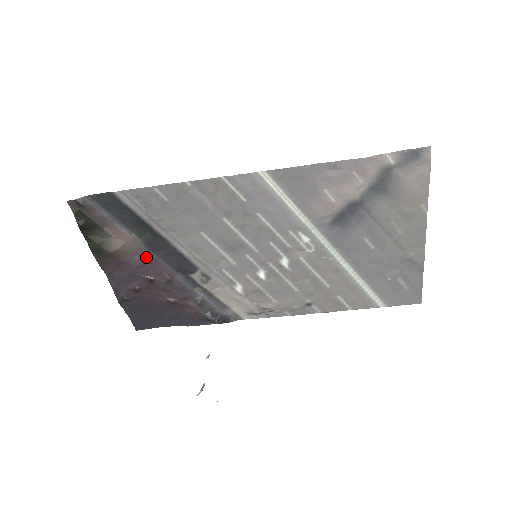
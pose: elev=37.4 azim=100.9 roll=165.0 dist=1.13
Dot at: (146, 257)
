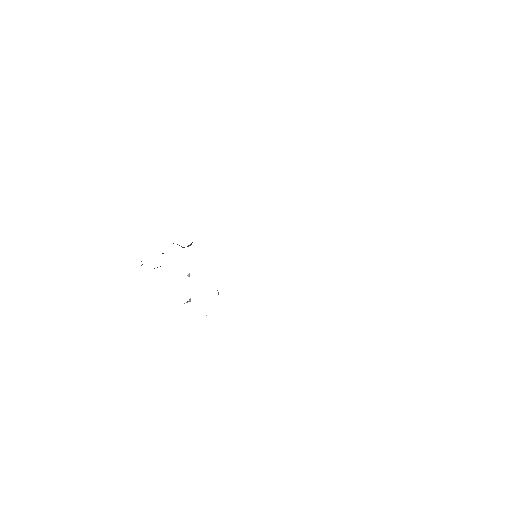
Dot at: occluded
